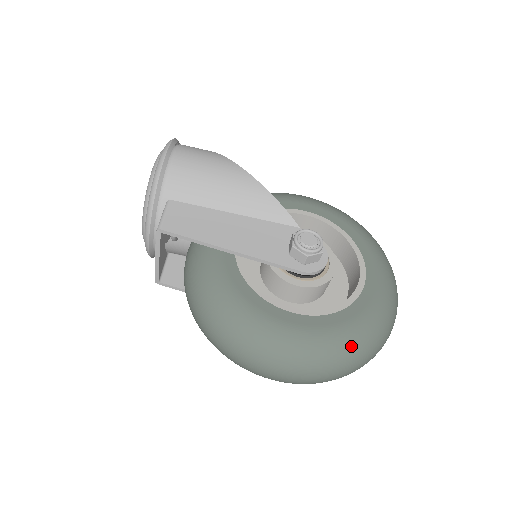
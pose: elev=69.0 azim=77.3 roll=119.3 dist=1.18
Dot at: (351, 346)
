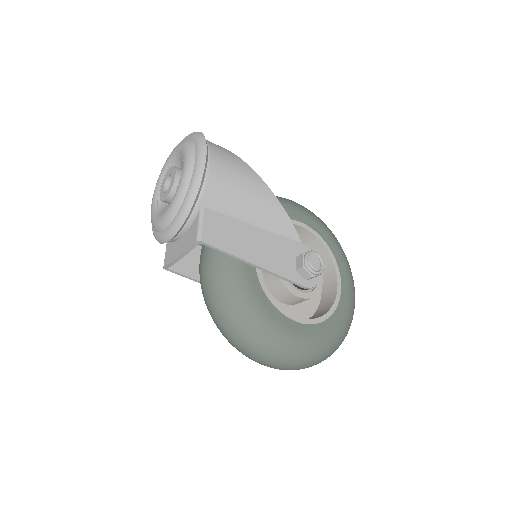
Dot at: (331, 347)
